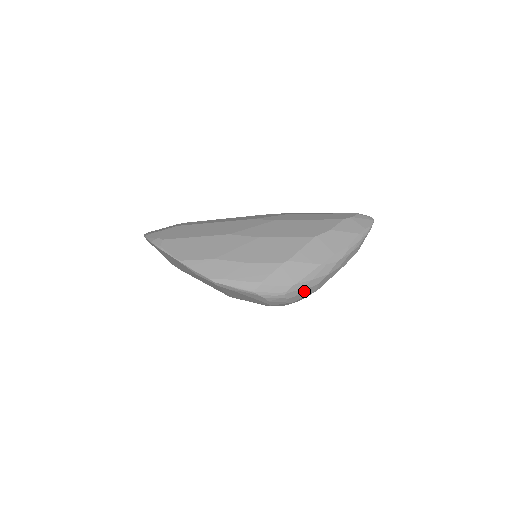
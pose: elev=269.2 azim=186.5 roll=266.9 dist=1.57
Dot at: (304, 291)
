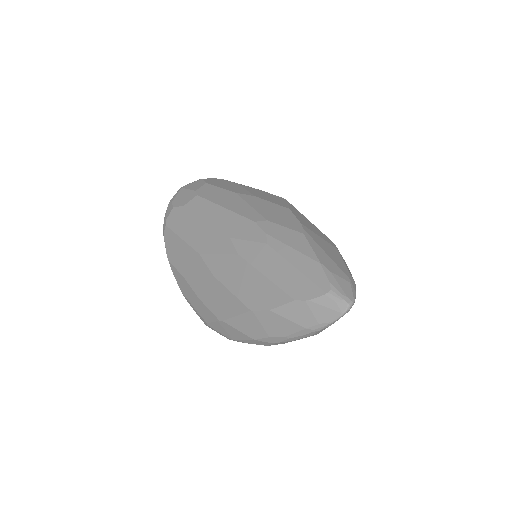
Dot at: occluded
